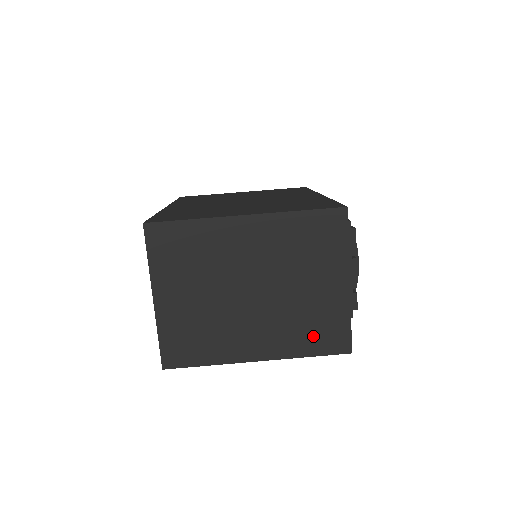
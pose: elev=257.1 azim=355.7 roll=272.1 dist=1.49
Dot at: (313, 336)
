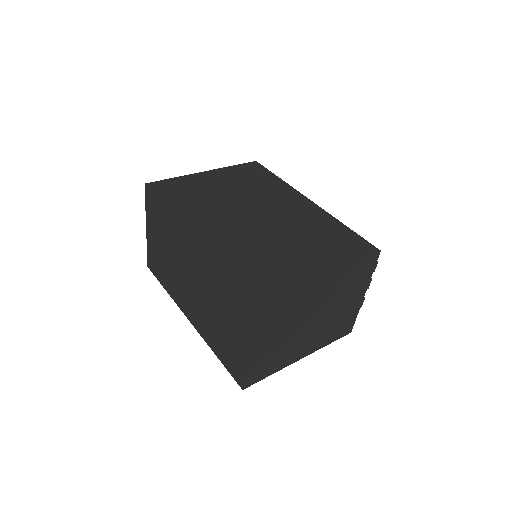
Dot at: (336, 332)
